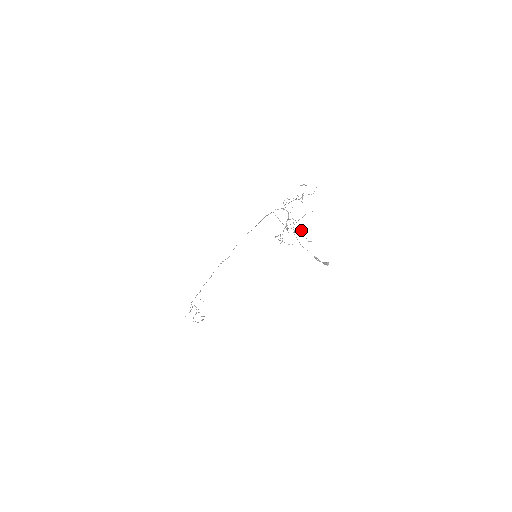
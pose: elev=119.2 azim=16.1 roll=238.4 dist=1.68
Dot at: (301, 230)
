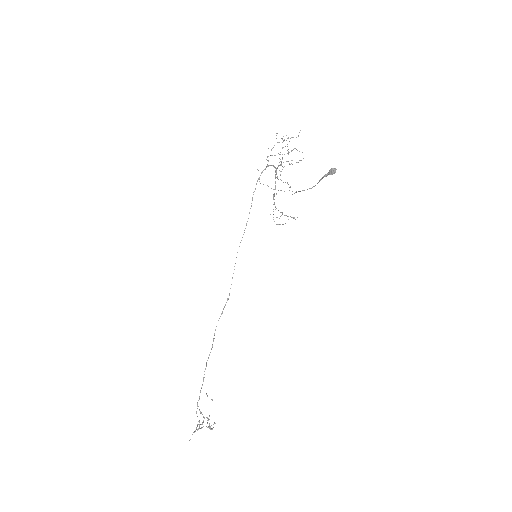
Dot at: occluded
